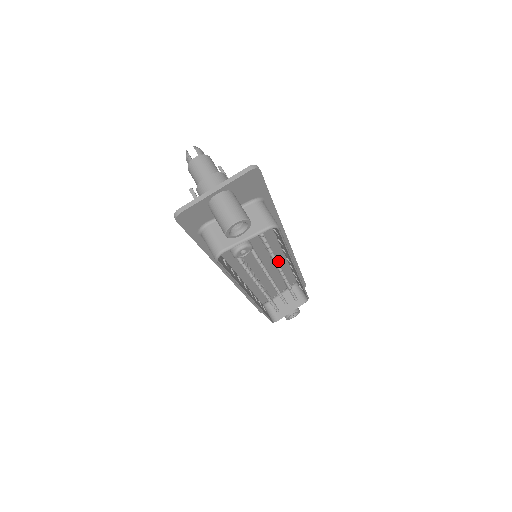
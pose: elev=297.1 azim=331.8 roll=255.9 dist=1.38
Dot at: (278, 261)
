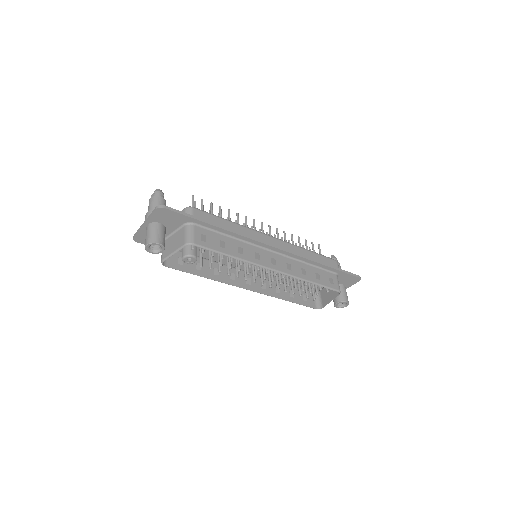
Dot at: occluded
